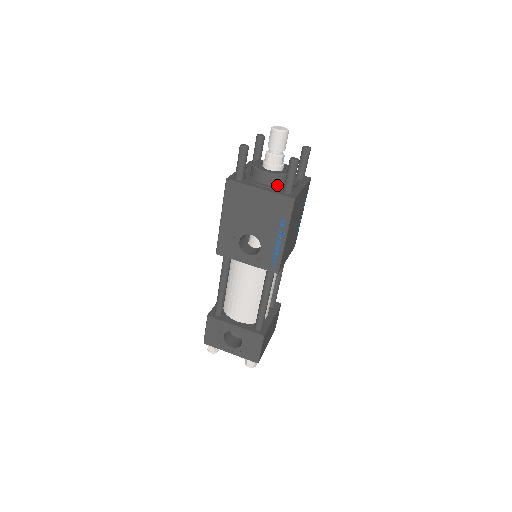
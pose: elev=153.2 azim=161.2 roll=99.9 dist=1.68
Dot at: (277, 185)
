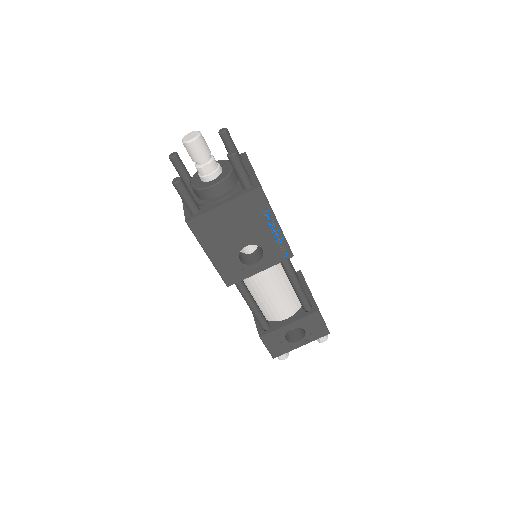
Dot at: (231, 187)
